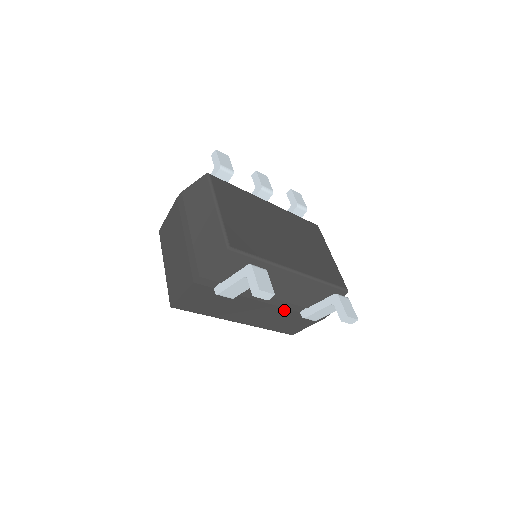
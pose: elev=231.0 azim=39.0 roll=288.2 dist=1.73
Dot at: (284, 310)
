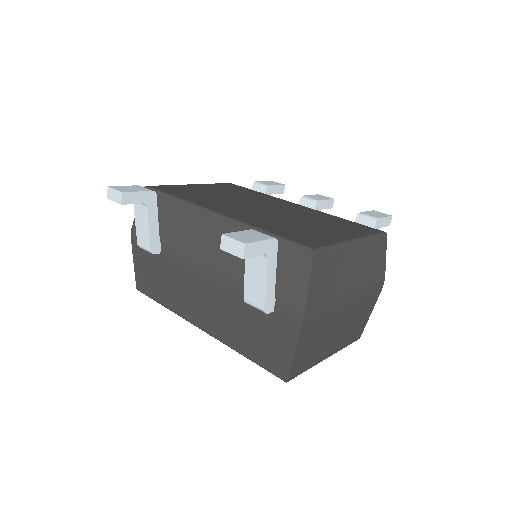
Dot at: (231, 295)
